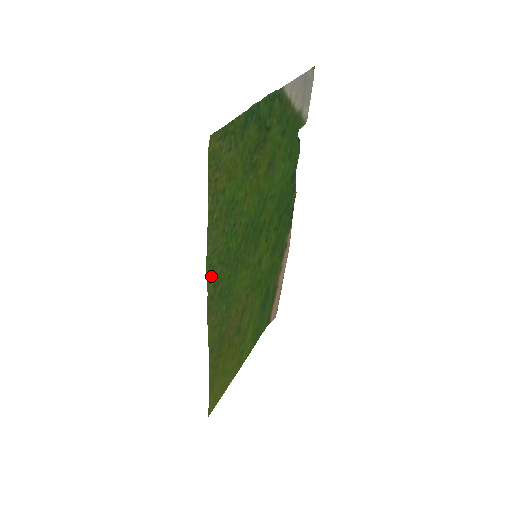
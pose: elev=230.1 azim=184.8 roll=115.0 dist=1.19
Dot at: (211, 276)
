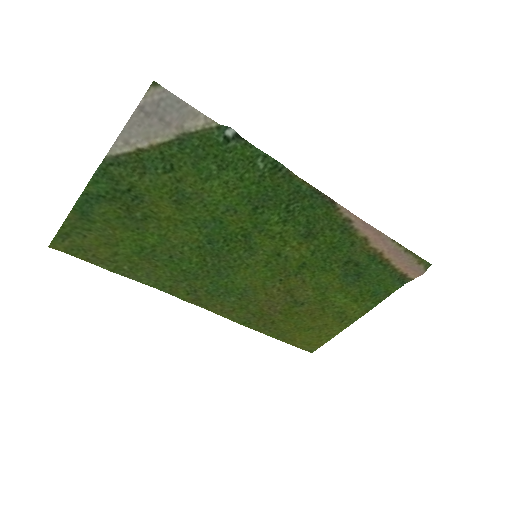
Dot at: (176, 291)
